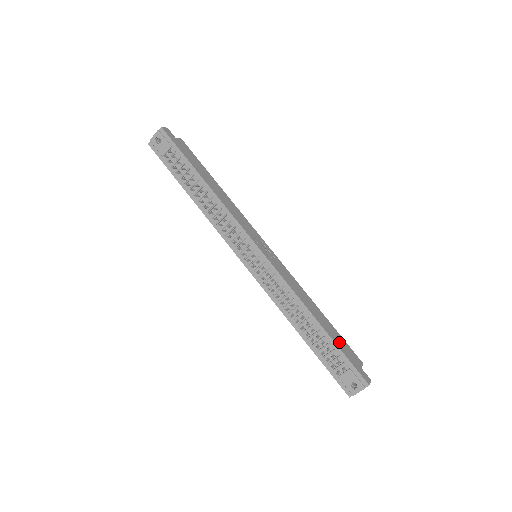
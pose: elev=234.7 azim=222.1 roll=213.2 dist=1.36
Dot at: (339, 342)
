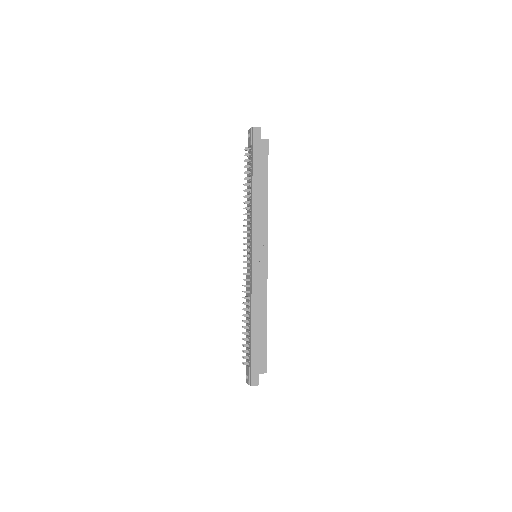
Dot at: (257, 348)
